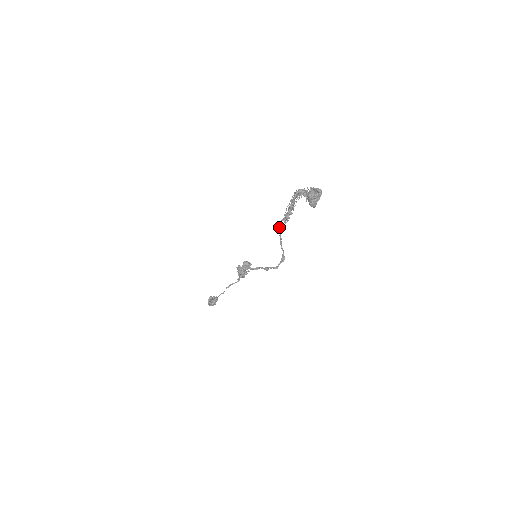
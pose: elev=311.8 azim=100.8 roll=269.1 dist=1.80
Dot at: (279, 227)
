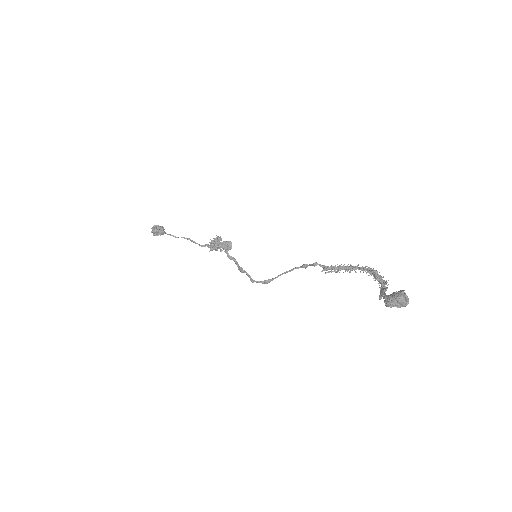
Dot at: (307, 264)
